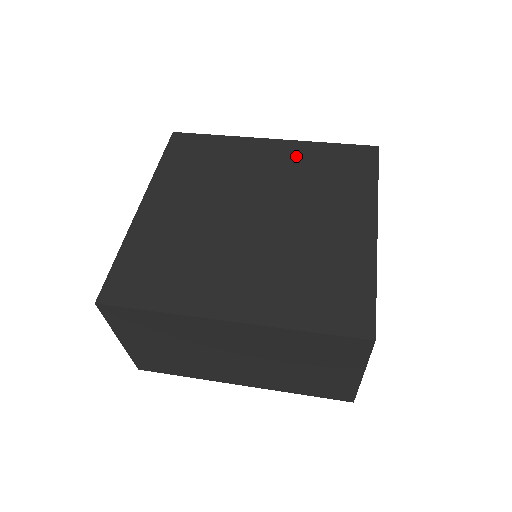
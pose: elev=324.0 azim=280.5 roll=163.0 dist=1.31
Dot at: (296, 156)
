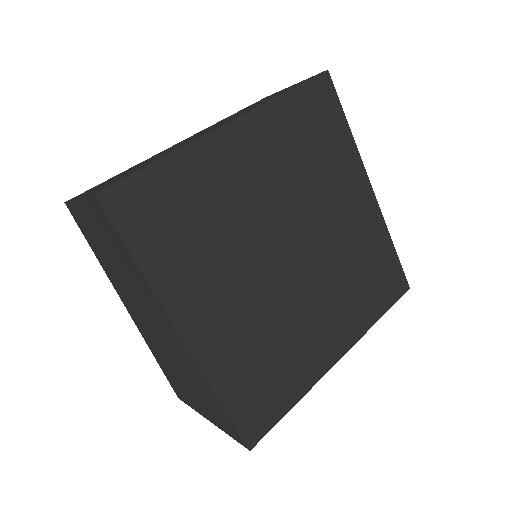
Dot at: (272, 138)
